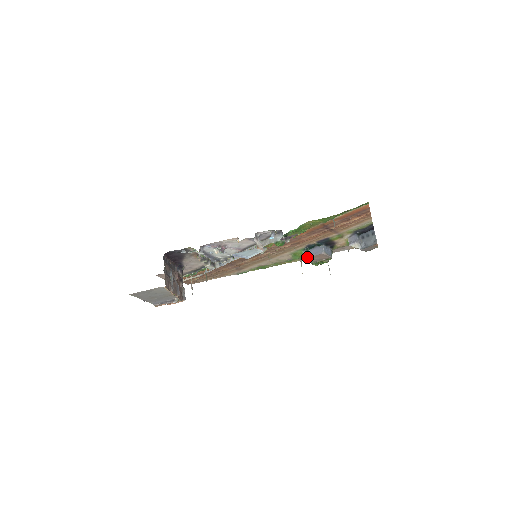
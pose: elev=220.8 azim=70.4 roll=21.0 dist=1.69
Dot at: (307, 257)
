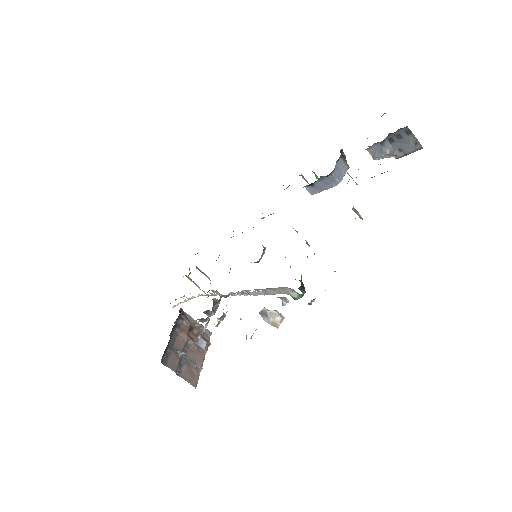
Dot at: occluded
